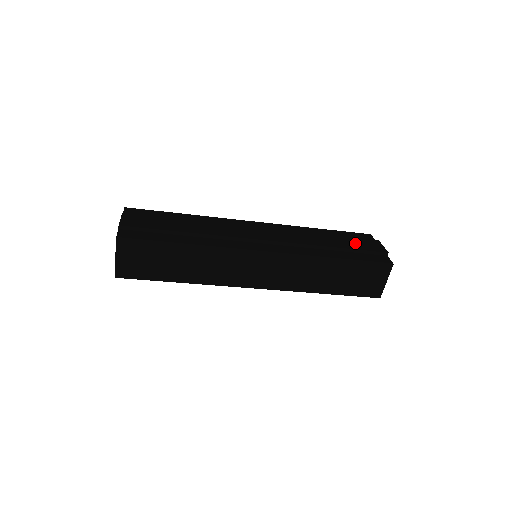
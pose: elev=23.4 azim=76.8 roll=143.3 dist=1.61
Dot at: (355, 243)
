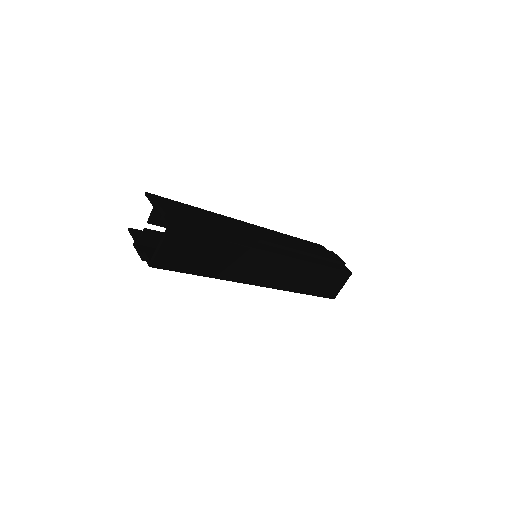
Dot at: (324, 253)
